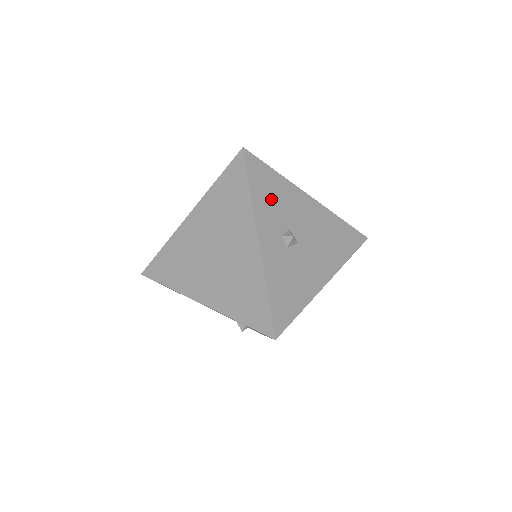
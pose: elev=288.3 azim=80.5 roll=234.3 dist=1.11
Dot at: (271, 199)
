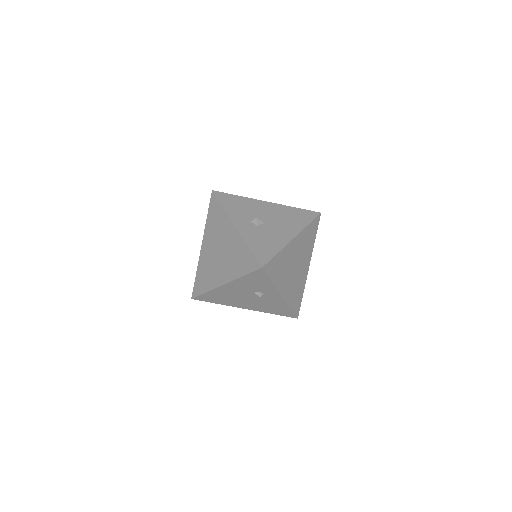
Dot at: (238, 207)
